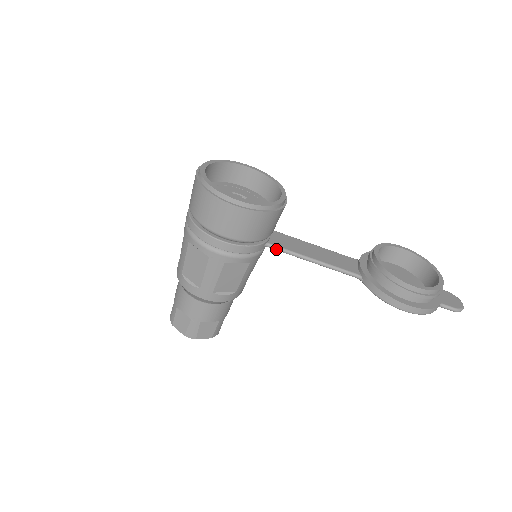
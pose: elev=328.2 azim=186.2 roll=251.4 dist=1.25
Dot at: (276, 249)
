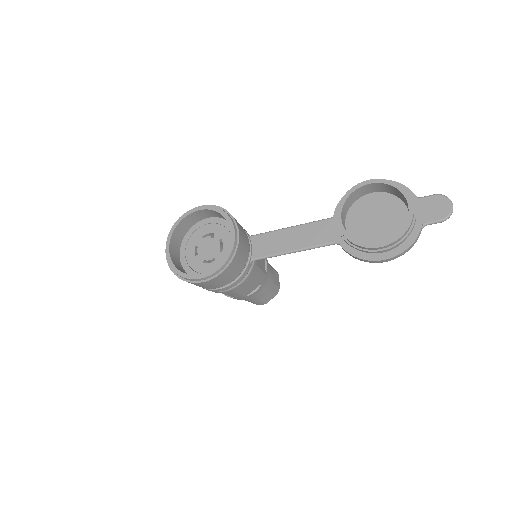
Dot at: occluded
